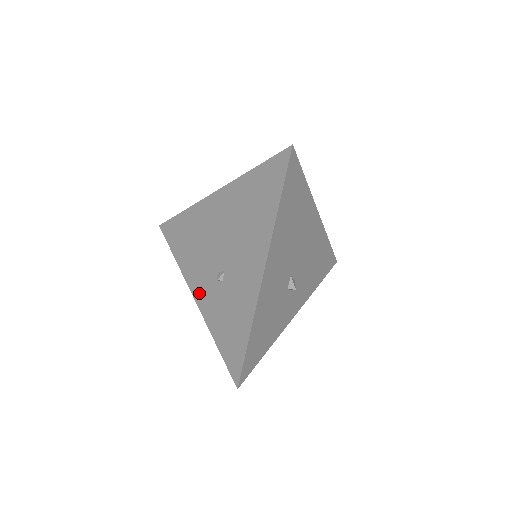
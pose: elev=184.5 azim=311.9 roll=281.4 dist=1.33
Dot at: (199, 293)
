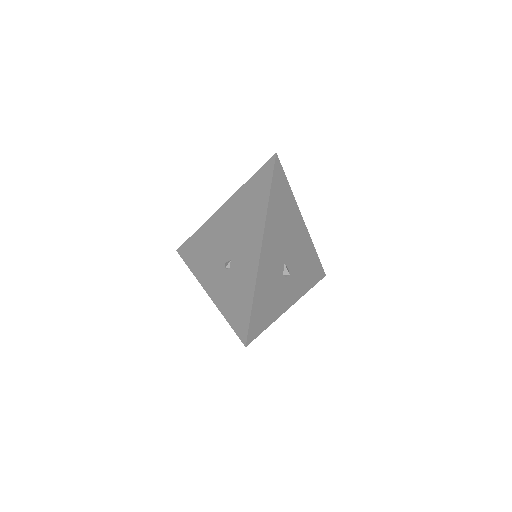
Dot at: (211, 286)
